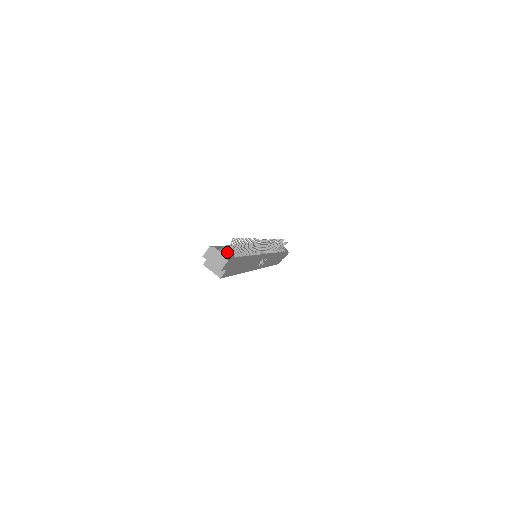
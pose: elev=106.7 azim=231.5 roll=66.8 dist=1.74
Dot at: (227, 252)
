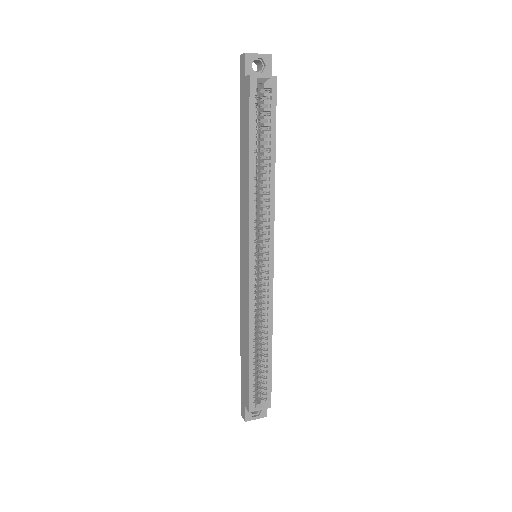
Dot at: occluded
